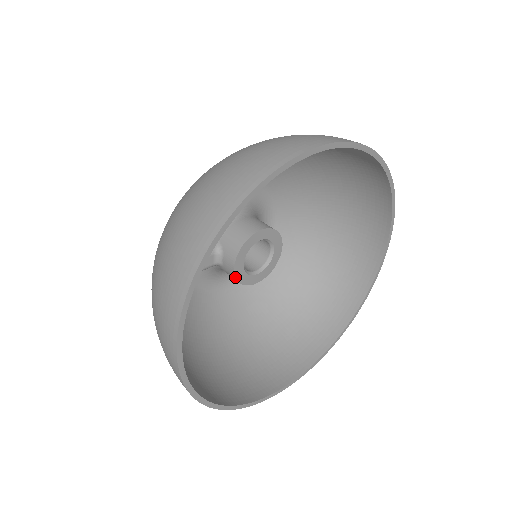
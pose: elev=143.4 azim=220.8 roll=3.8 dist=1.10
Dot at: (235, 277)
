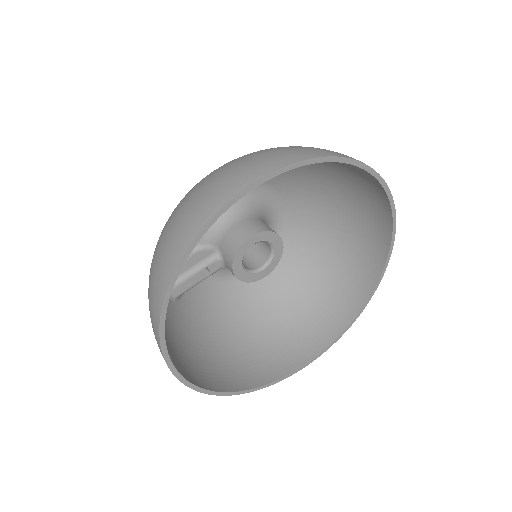
Dot at: (238, 279)
